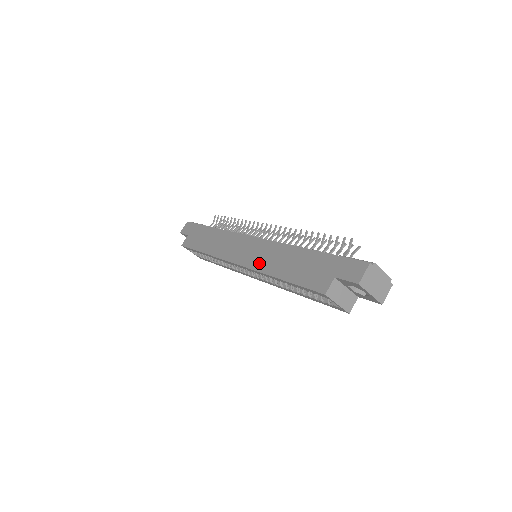
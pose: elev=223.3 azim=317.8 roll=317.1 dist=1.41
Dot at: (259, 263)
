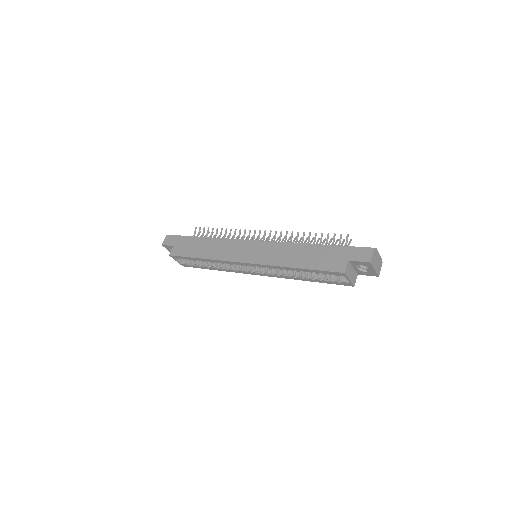
Dot at: (271, 259)
